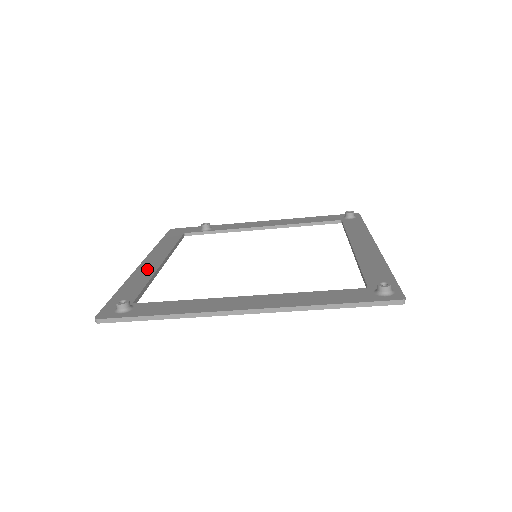
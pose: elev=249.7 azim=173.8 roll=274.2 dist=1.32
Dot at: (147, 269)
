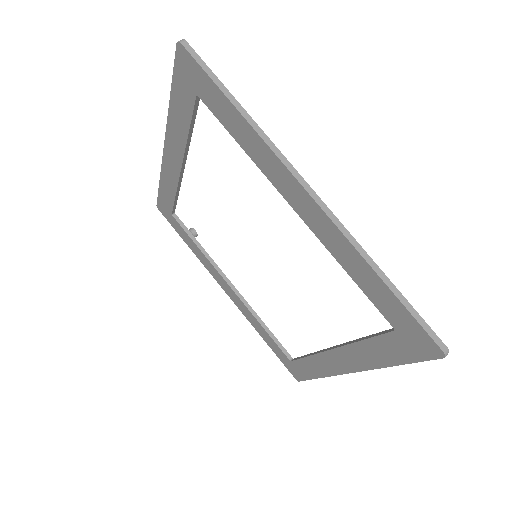
Dot at: occluded
